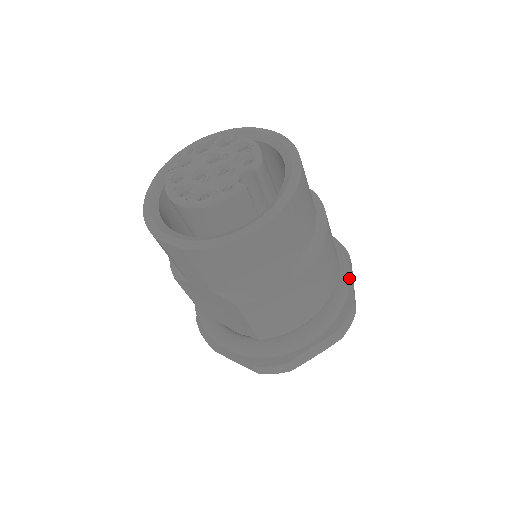
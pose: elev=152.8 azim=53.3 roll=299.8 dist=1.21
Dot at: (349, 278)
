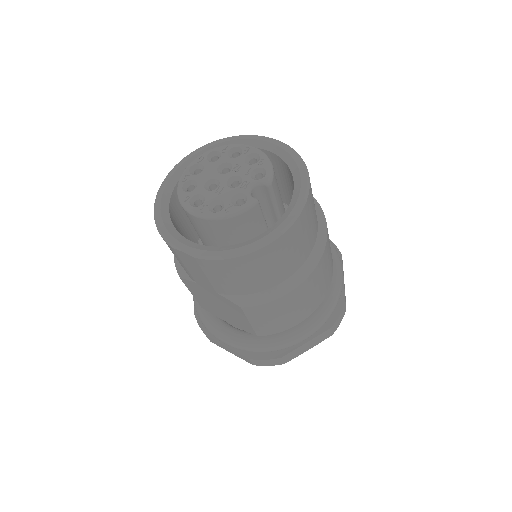
Dot at: (342, 279)
